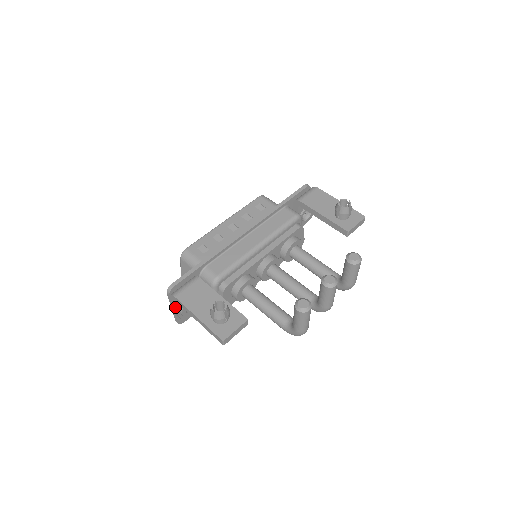
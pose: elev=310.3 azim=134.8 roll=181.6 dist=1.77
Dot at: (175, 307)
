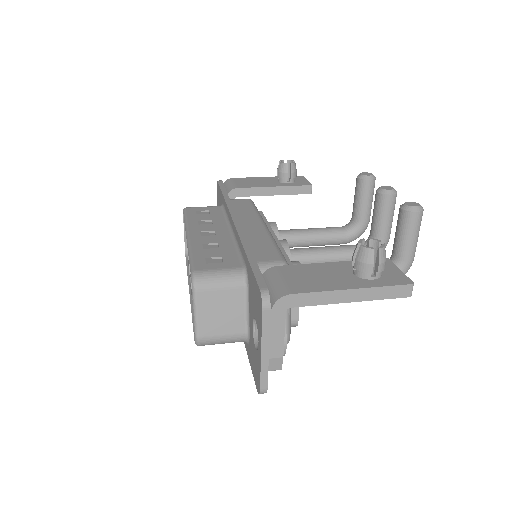
Dot at: (278, 335)
